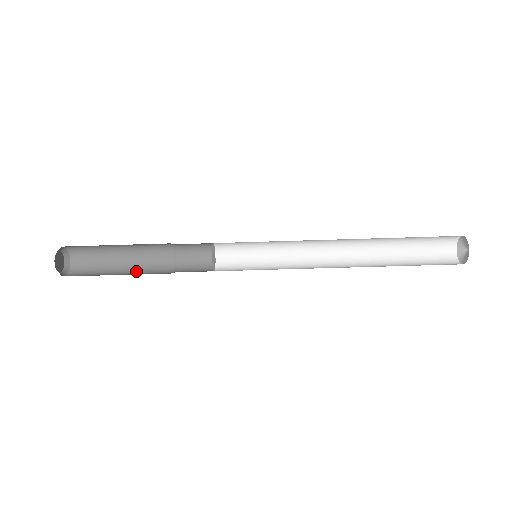
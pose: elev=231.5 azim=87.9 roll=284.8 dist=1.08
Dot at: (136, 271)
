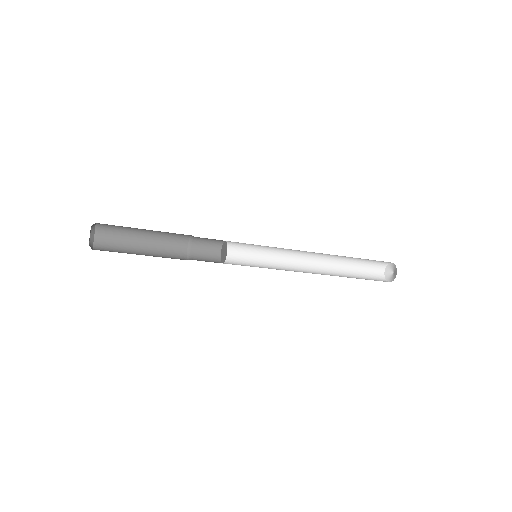
Dot at: (157, 239)
